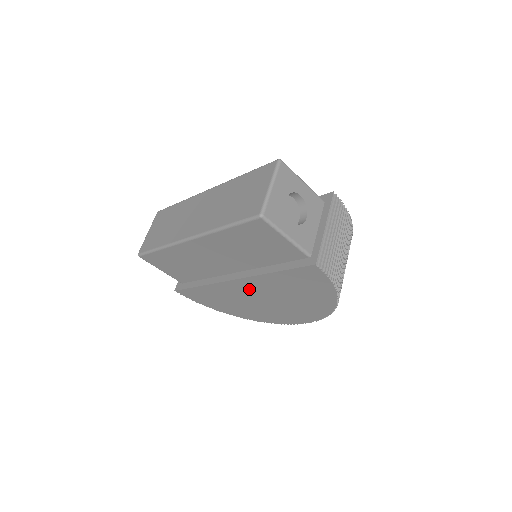
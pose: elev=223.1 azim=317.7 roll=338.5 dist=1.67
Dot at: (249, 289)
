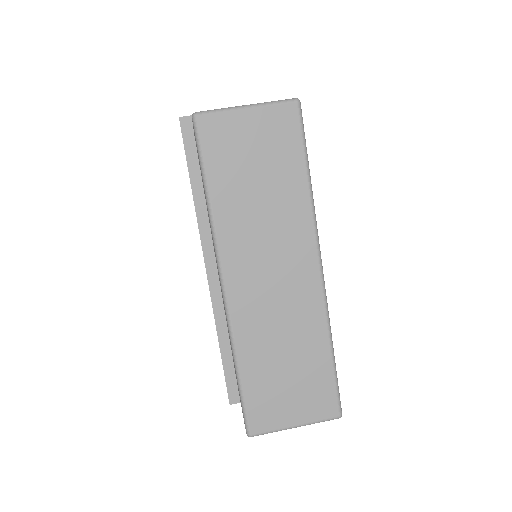
Dot at: occluded
